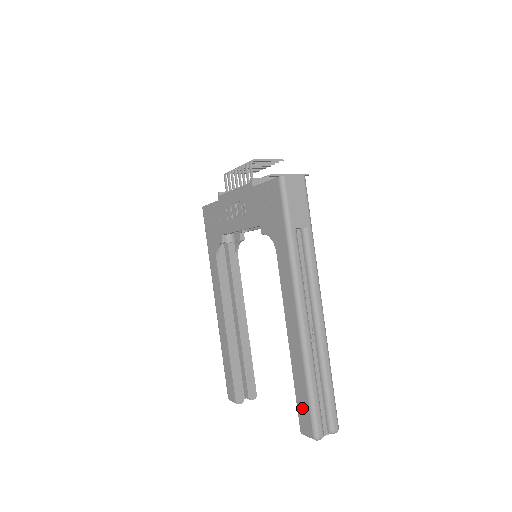
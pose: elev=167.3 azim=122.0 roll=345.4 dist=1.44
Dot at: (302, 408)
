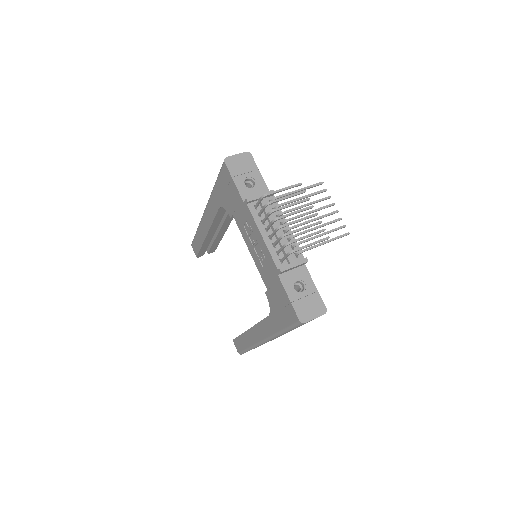
Dot at: (239, 343)
